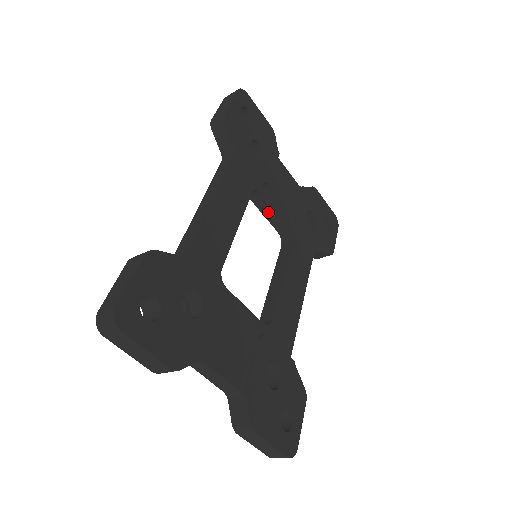
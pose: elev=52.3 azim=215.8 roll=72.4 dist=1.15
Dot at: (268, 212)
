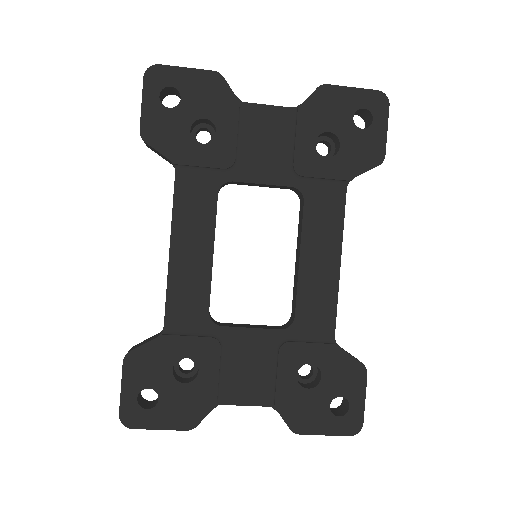
Dot at: (258, 185)
